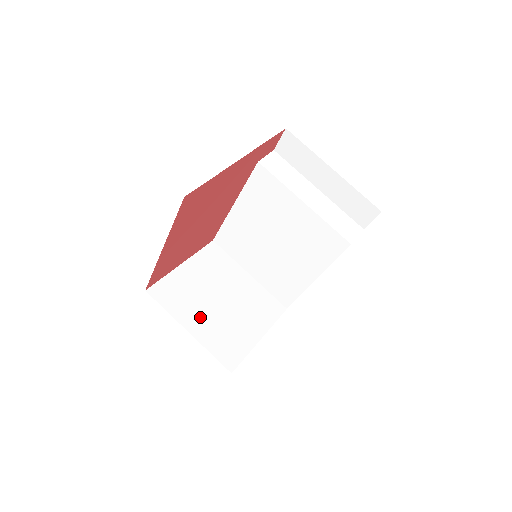
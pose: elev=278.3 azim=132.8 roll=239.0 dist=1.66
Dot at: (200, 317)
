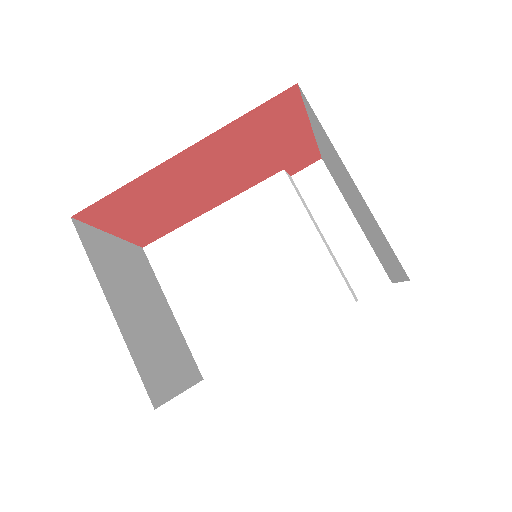
Dot at: (125, 306)
